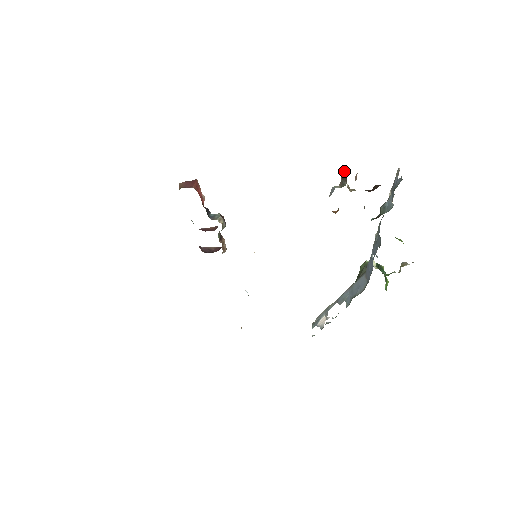
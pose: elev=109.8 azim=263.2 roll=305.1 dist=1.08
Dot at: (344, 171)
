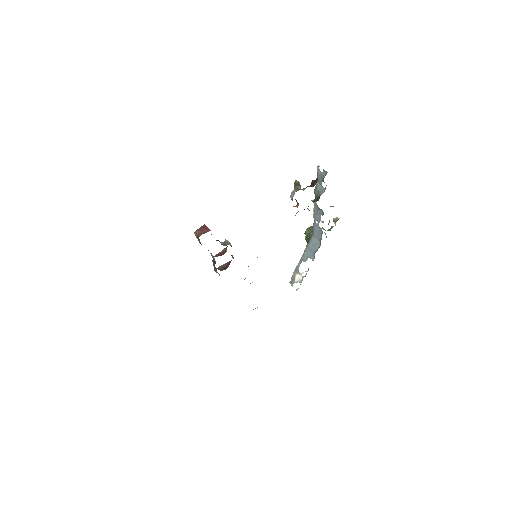
Dot at: (296, 180)
